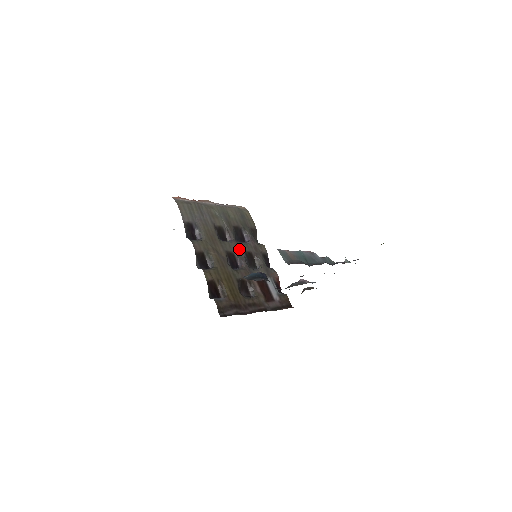
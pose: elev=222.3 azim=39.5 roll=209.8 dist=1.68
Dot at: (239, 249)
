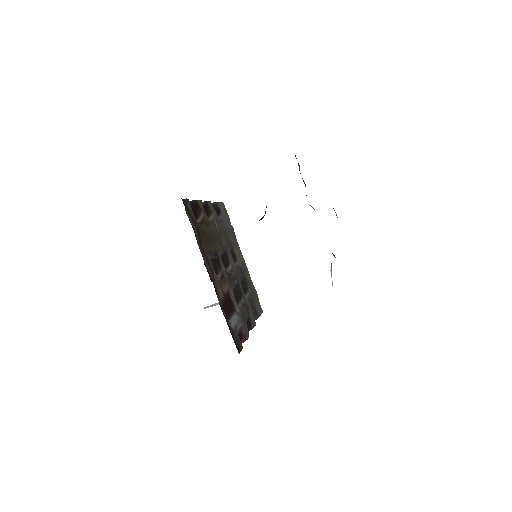
Dot at: (236, 275)
